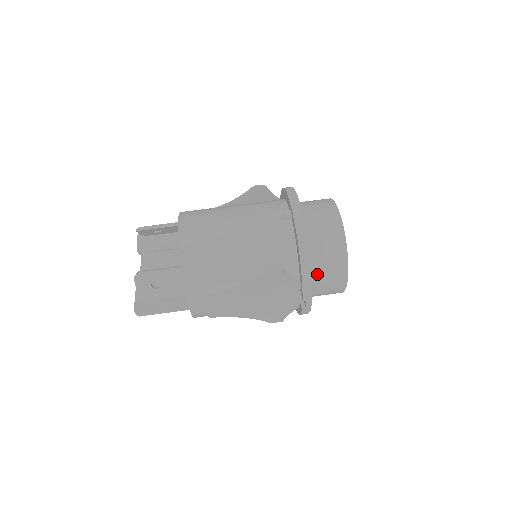
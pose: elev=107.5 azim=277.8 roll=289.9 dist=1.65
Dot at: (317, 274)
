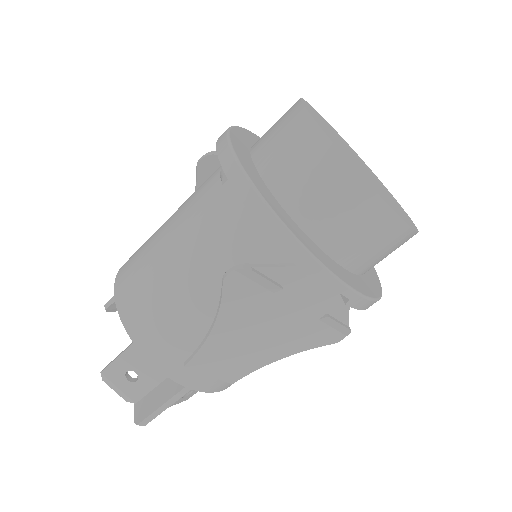
Dot at: (326, 232)
